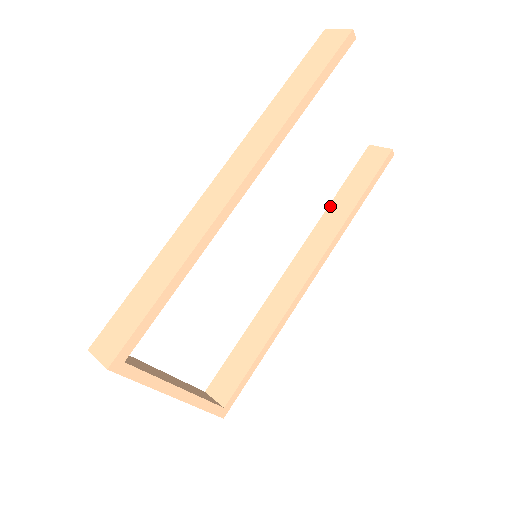
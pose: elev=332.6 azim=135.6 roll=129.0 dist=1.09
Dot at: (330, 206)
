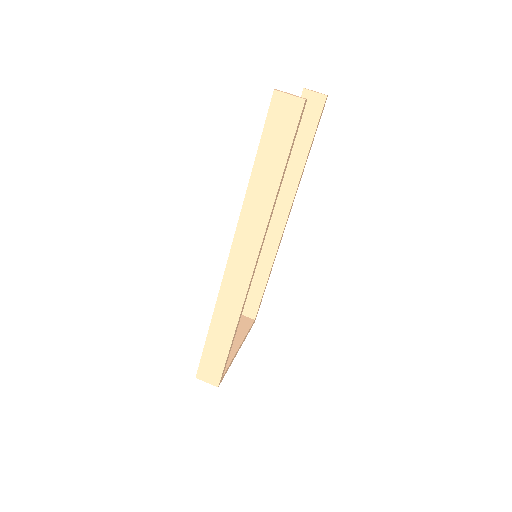
Dot at: occluded
